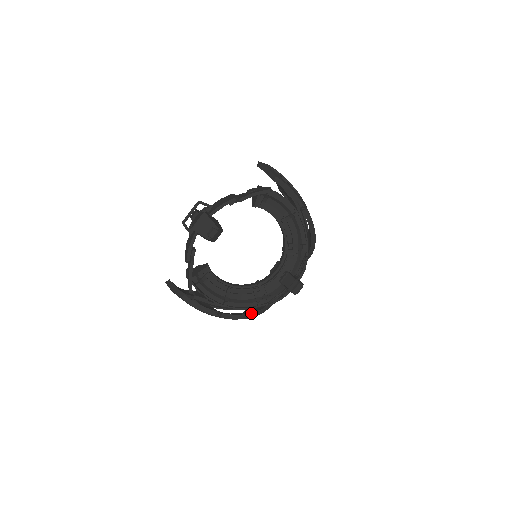
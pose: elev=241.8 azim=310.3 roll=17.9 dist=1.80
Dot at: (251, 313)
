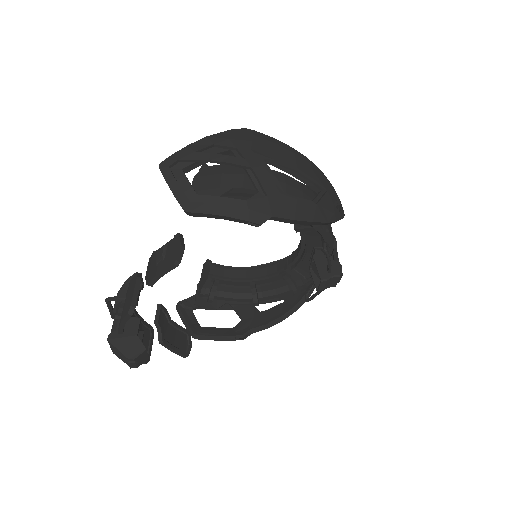
Dot at: (290, 309)
